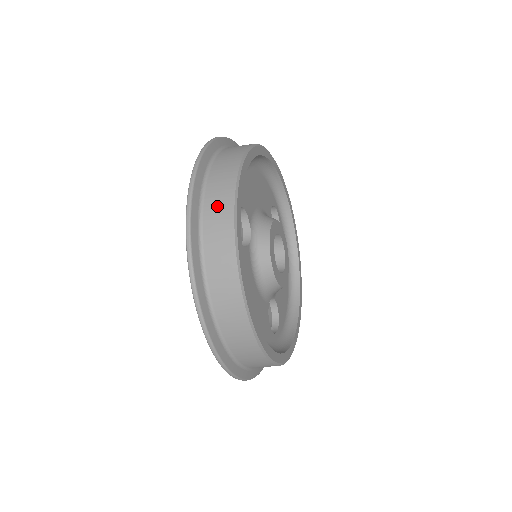
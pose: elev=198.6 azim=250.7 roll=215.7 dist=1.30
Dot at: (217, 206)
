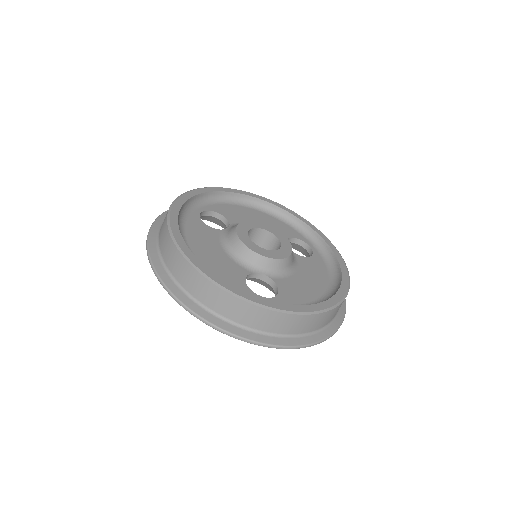
Dot at: occluded
